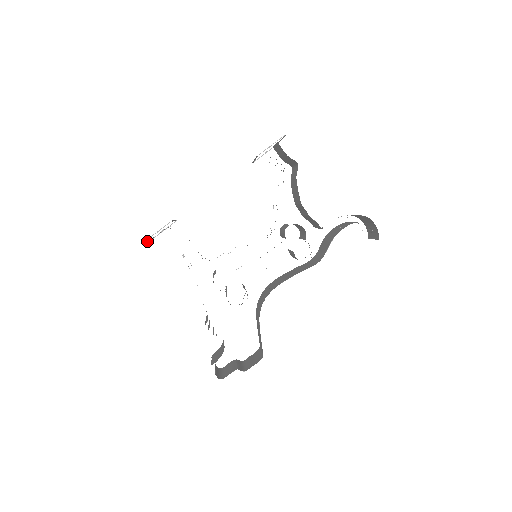
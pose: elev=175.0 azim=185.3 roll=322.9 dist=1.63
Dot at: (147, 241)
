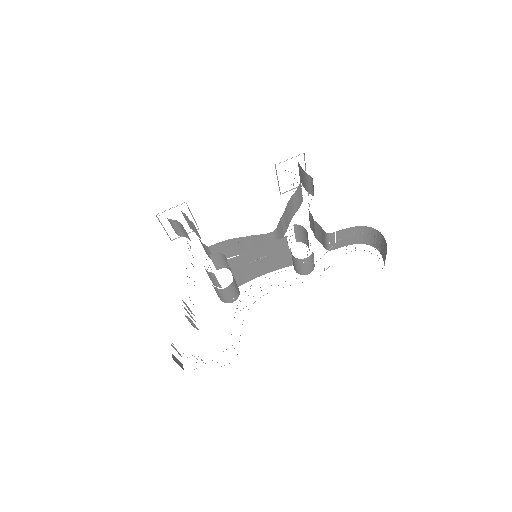
Dot at: occluded
